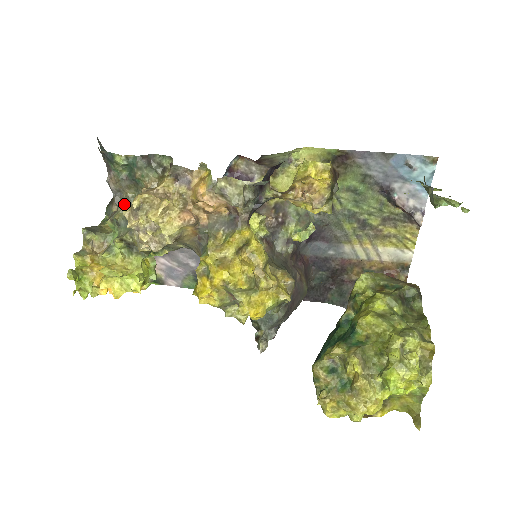
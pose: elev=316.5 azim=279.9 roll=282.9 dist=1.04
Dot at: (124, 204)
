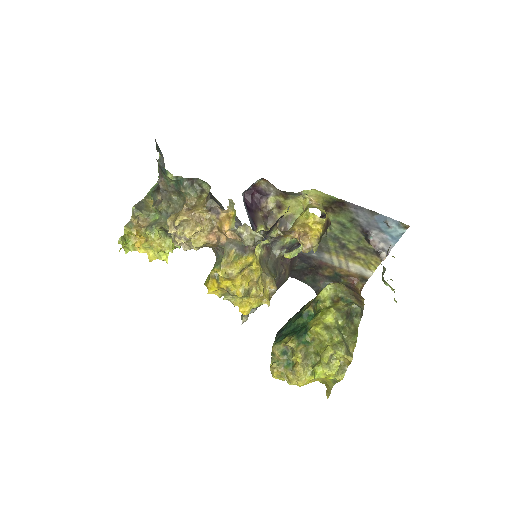
Dot at: (167, 200)
